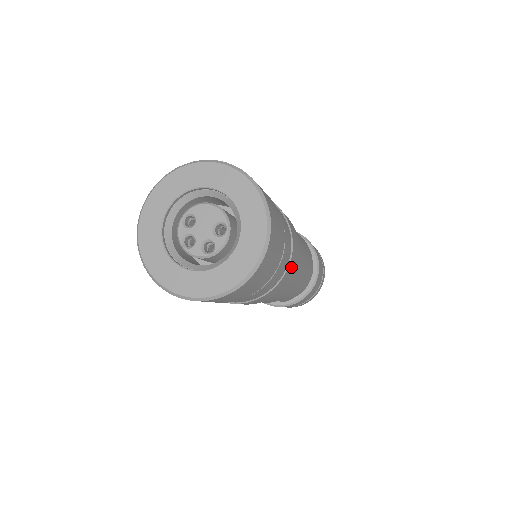
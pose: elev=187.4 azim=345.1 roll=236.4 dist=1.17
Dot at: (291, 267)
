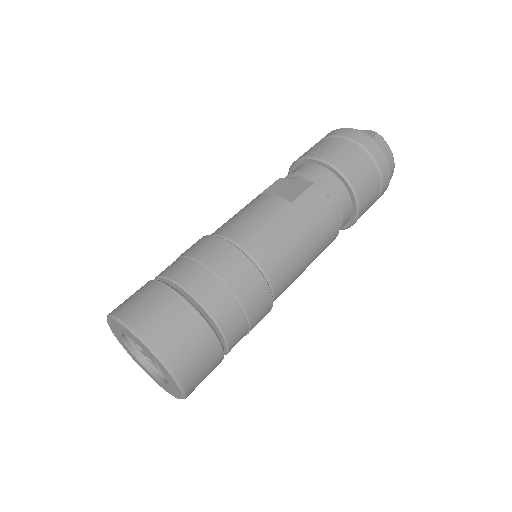
Dot at: (256, 307)
